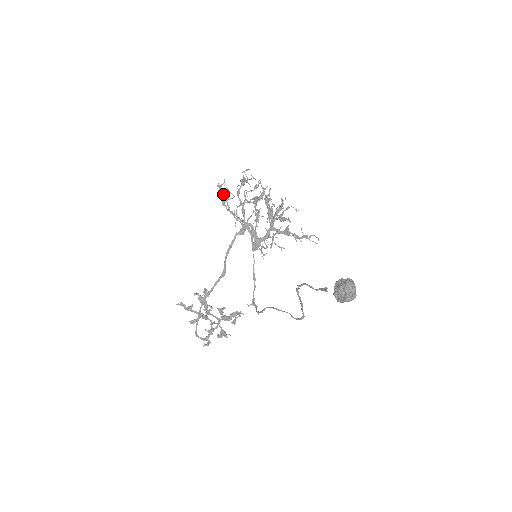
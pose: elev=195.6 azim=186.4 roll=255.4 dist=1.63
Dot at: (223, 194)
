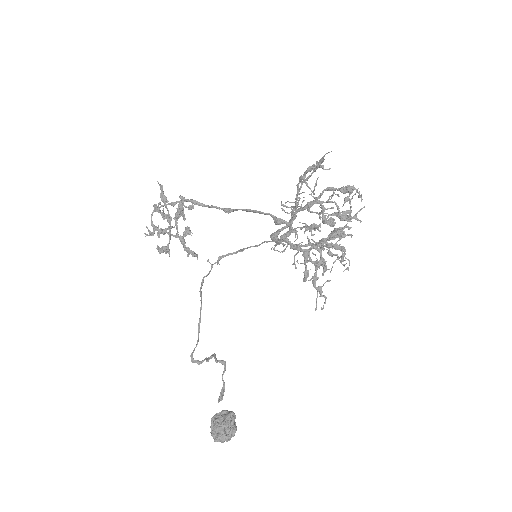
Dot at: occluded
